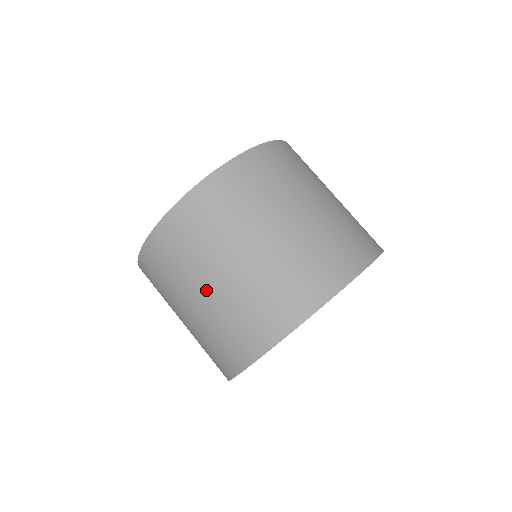
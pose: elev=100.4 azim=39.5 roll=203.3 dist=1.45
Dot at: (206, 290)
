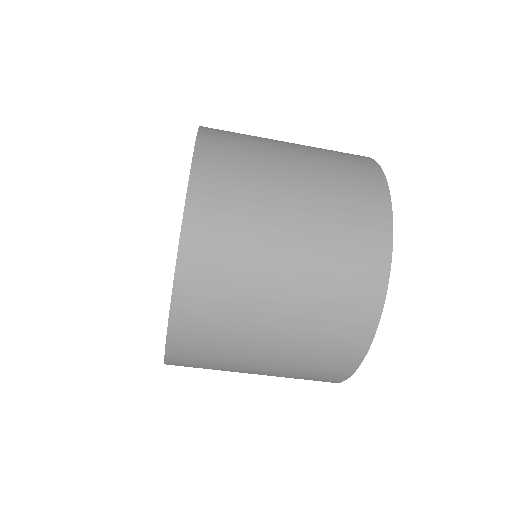
Dot at: (259, 368)
